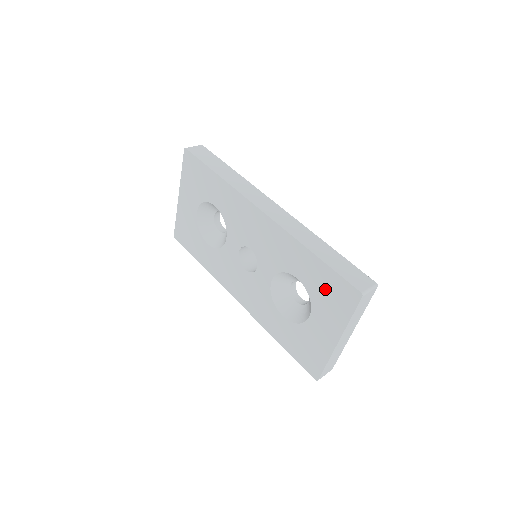
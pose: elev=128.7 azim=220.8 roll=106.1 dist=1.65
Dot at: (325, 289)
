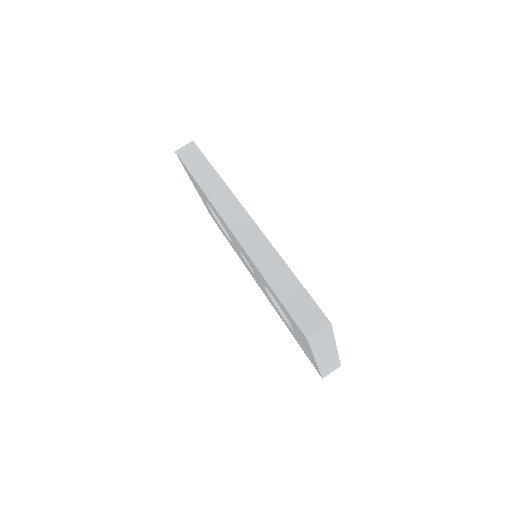
Dot at: (289, 318)
